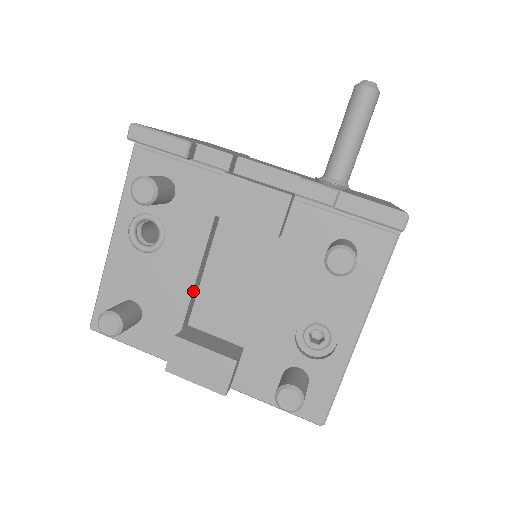
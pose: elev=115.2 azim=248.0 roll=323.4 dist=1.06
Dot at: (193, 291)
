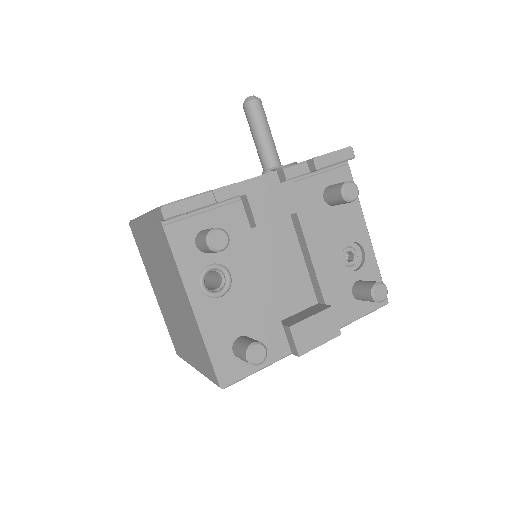
Dot at: (271, 293)
